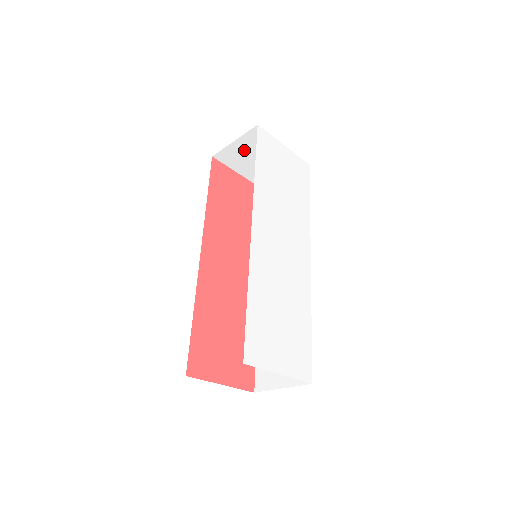
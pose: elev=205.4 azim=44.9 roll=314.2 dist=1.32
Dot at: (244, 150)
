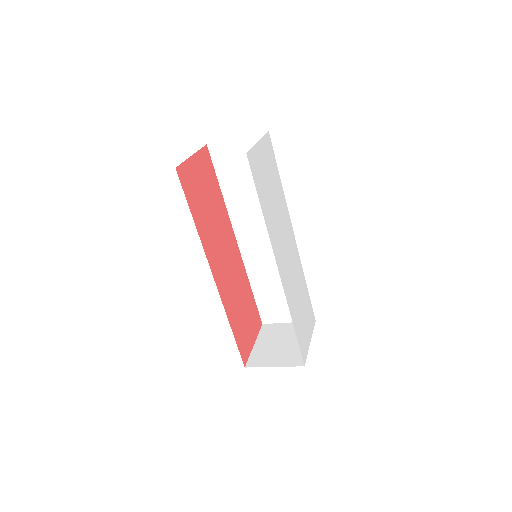
Dot at: occluded
